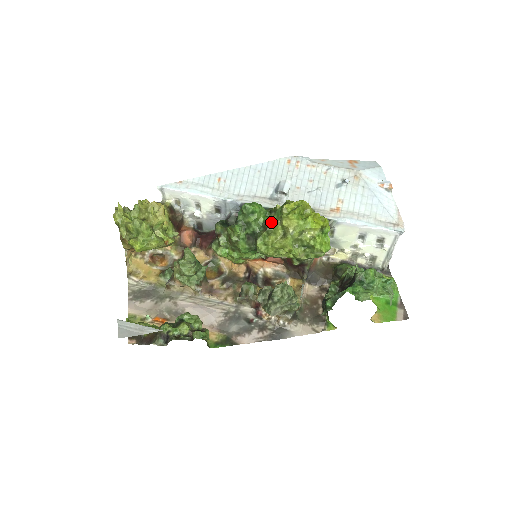
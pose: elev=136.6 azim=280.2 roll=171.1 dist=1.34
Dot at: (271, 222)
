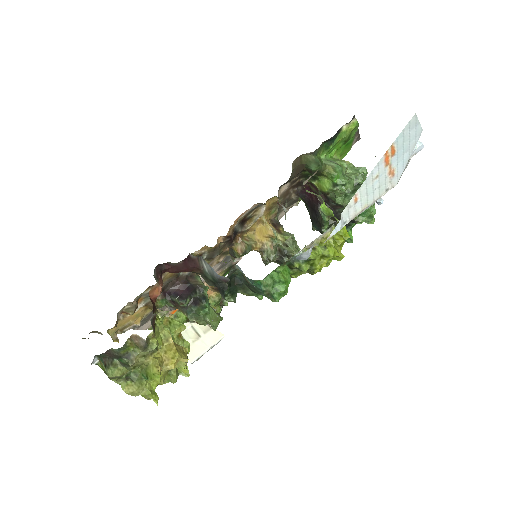
Dot at: (296, 276)
